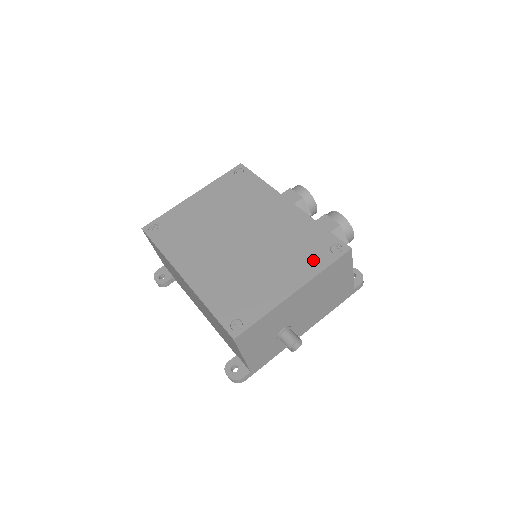
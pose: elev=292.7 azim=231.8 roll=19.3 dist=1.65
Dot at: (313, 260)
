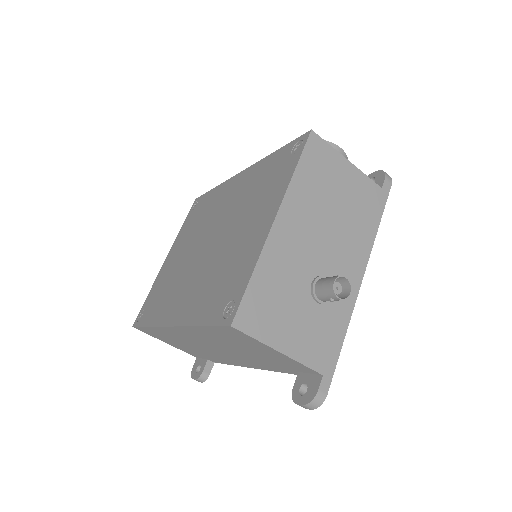
Dot at: (279, 179)
